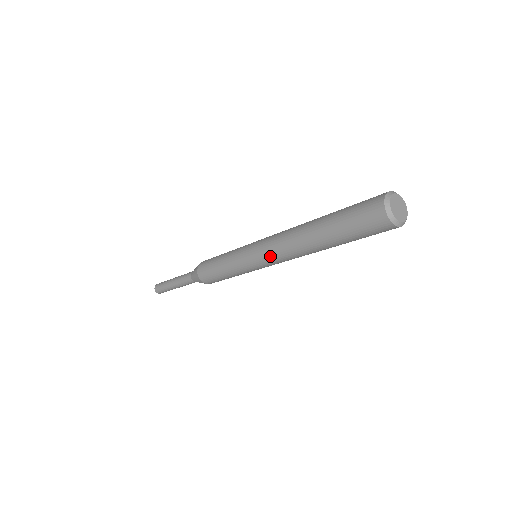
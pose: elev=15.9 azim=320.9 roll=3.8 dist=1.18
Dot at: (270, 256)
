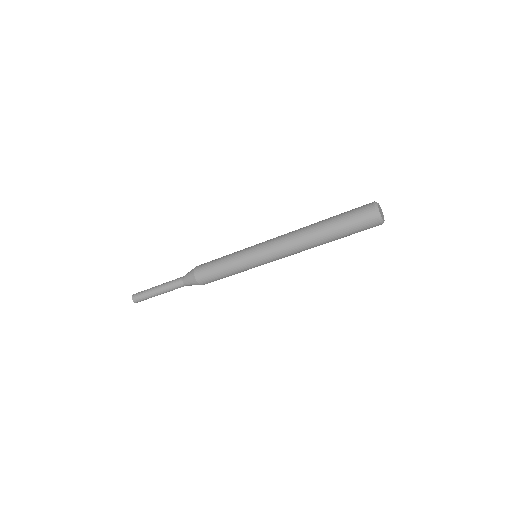
Dot at: (275, 250)
